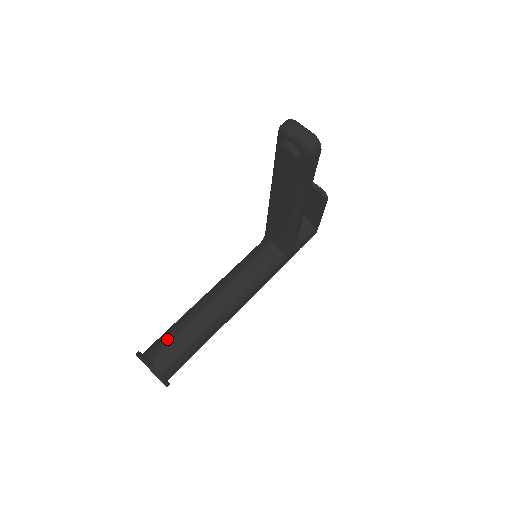
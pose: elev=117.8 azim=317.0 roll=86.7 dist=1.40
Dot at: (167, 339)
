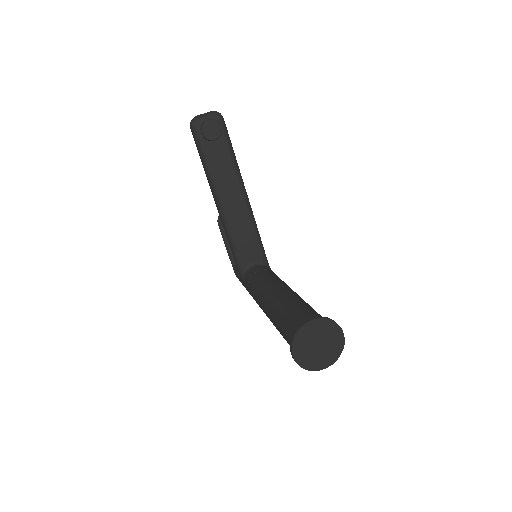
Dot at: (291, 316)
